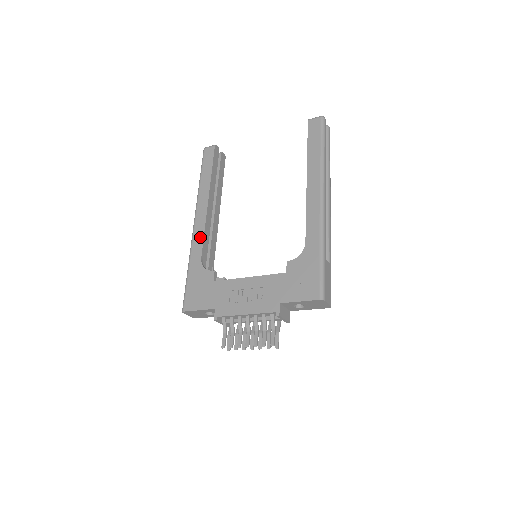
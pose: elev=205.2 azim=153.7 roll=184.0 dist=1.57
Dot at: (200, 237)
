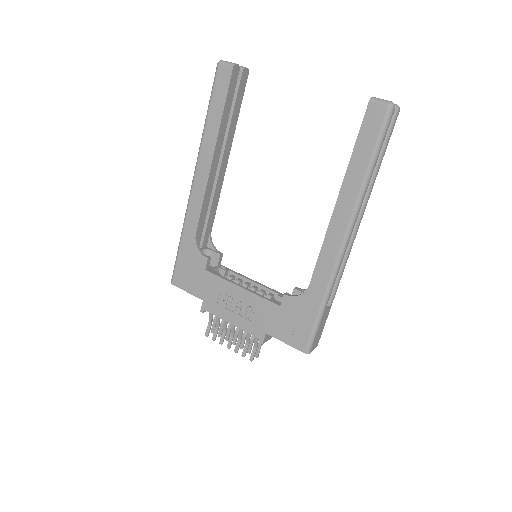
Dot at: (197, 206)
